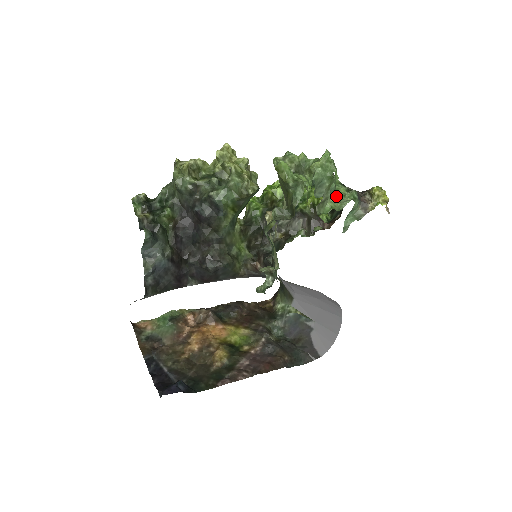
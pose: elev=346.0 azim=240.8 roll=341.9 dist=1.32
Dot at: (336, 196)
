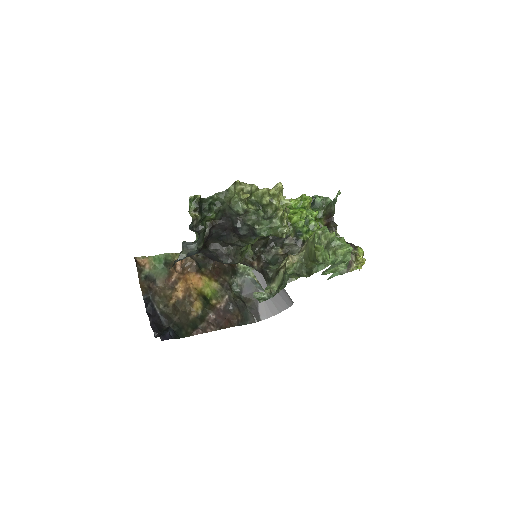
Dot at: occluded
